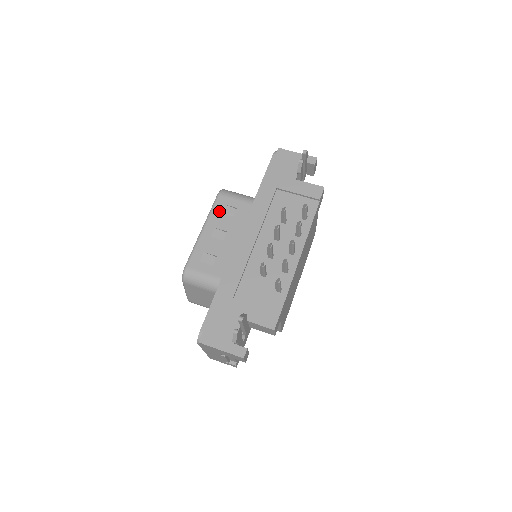
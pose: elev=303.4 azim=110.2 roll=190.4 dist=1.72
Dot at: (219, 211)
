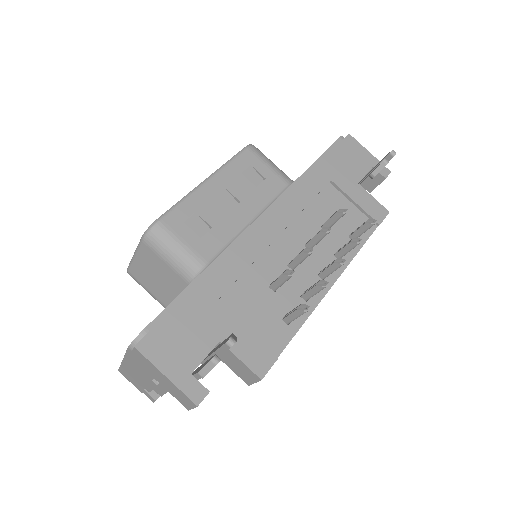
Dot at: (240, 169)
